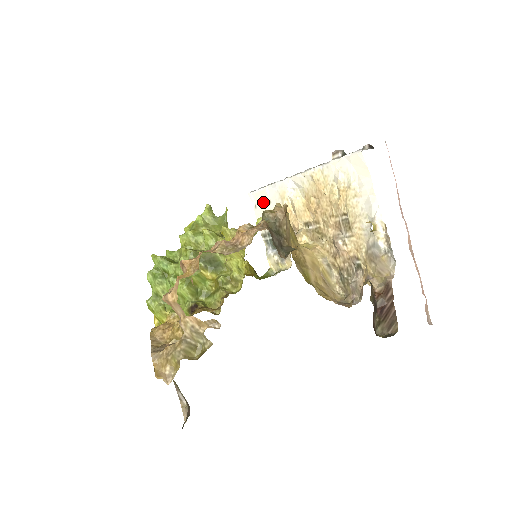
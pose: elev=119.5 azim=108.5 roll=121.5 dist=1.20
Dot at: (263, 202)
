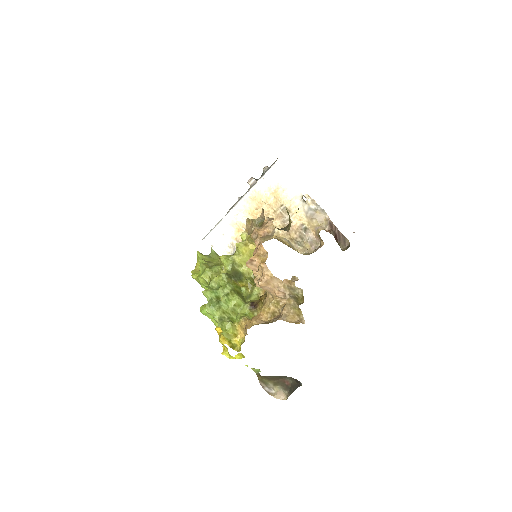
Dot at: (218, 238)
